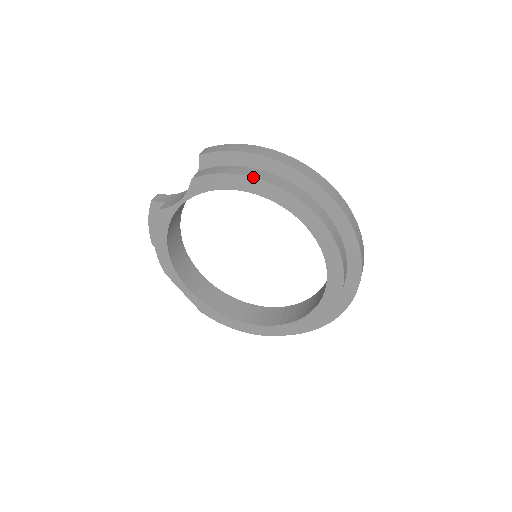
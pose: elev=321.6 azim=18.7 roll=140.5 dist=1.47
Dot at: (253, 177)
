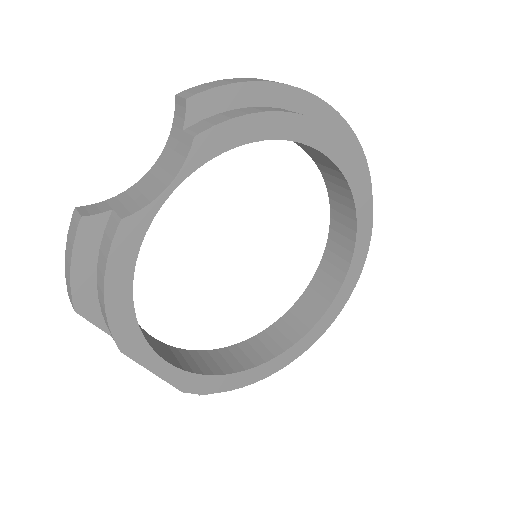
Dot at: (290, 112)
